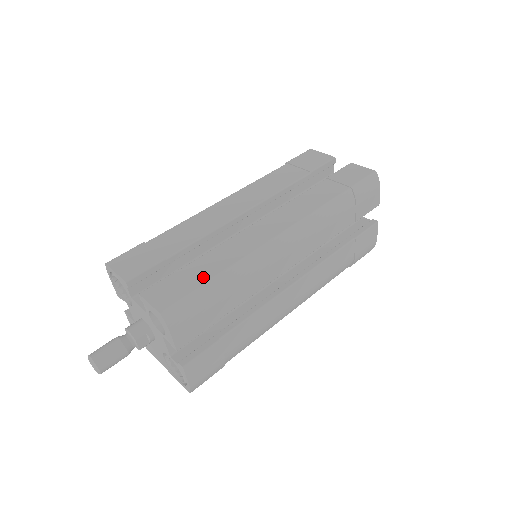
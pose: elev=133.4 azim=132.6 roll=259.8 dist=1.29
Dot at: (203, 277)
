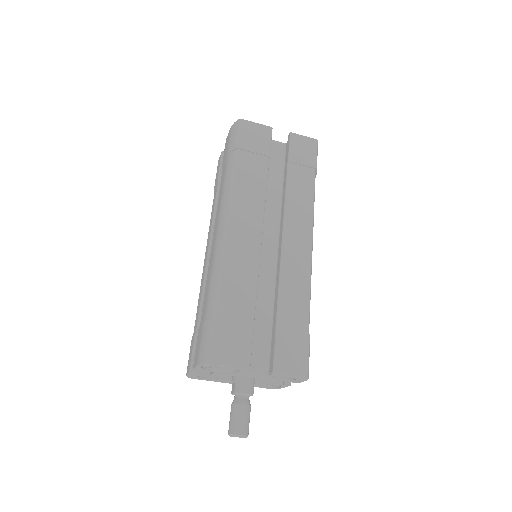
Dot at: (301, 325)
